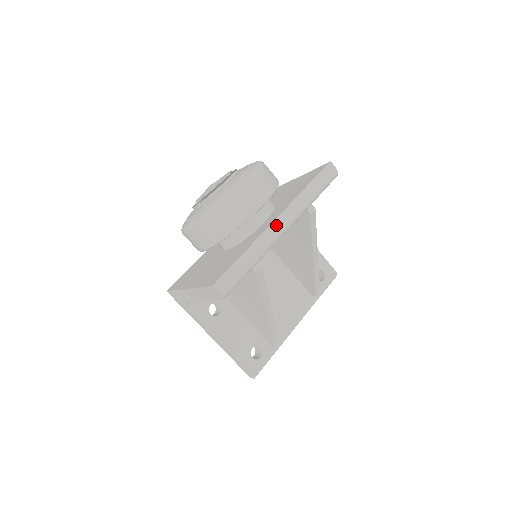
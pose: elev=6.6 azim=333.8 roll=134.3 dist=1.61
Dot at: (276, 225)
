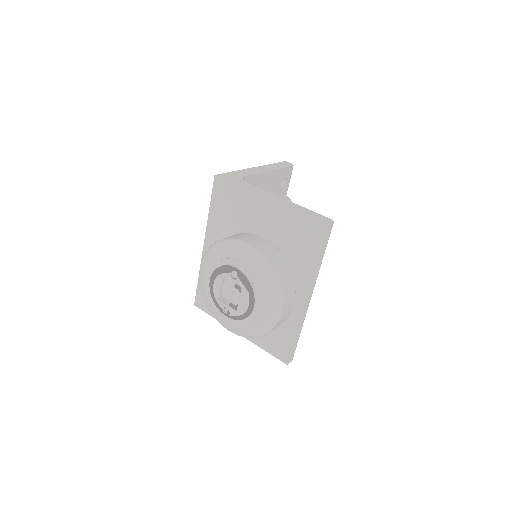
Dot at: (307, 304)
